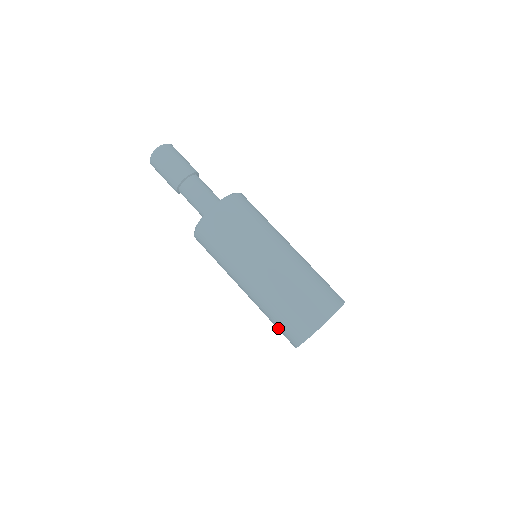
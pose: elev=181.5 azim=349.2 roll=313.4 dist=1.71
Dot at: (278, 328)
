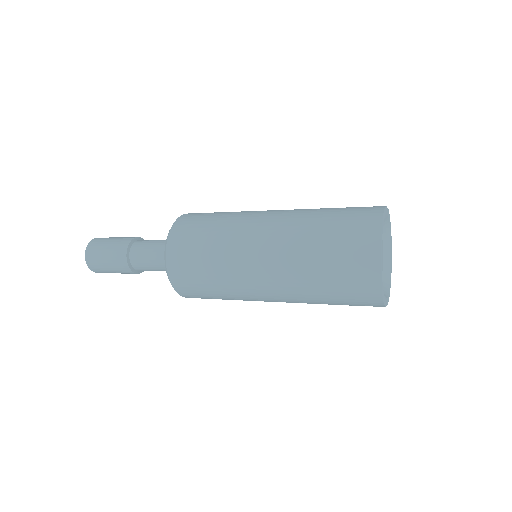
Dot at: (343, 303)
